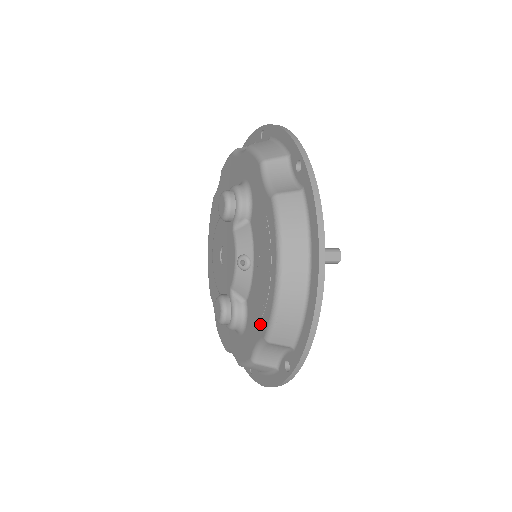
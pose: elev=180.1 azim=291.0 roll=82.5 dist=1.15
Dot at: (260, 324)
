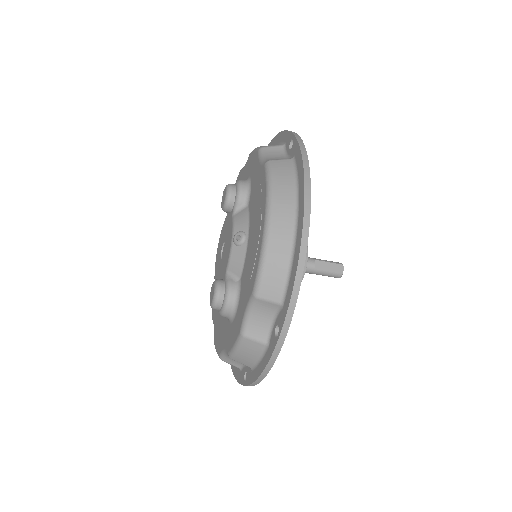
Dot at: (250, 284)
